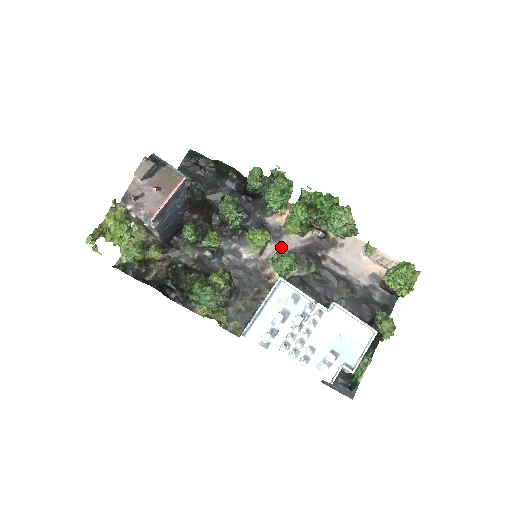
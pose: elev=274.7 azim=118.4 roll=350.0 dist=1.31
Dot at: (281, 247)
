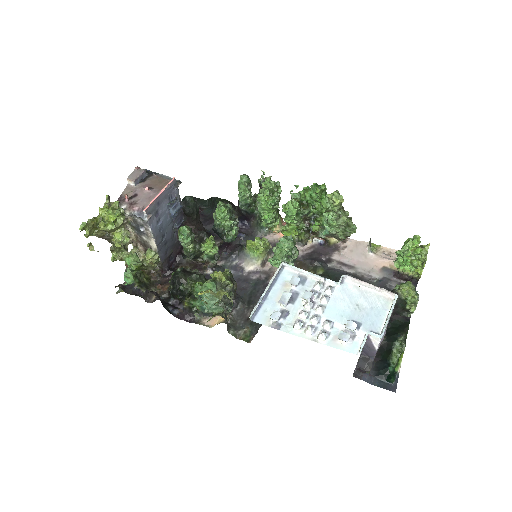
Dot at: occluded
